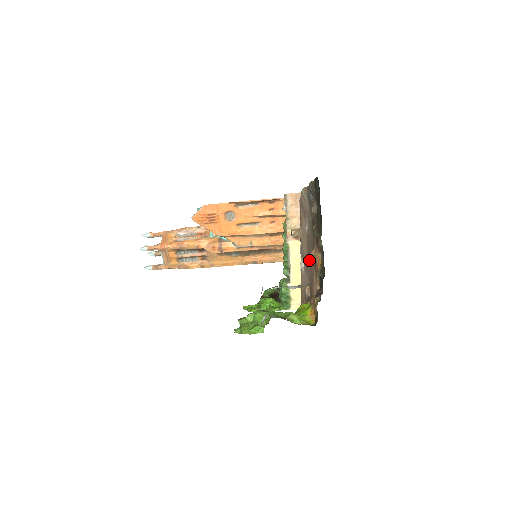
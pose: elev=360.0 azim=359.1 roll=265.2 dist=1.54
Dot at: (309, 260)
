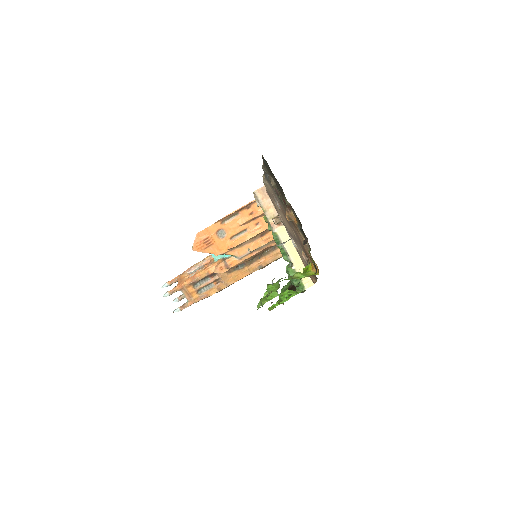
Dot at: (292, 229)
